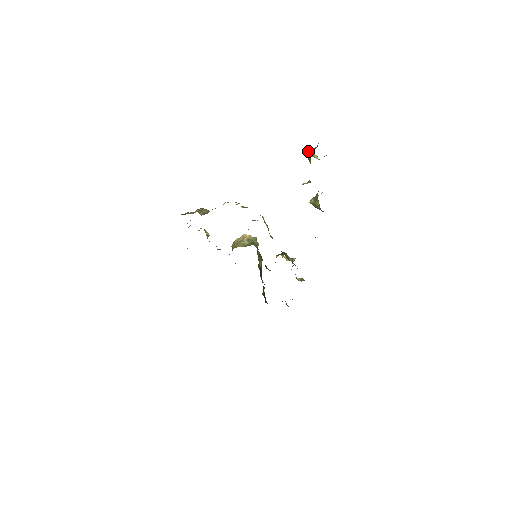
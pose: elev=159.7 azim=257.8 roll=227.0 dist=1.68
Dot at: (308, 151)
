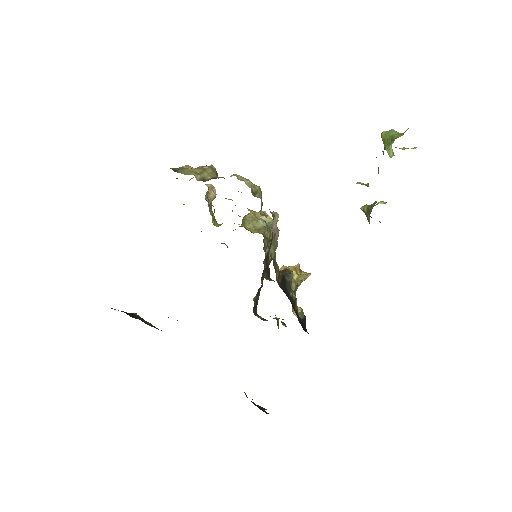
Dot at: (387, 134)
